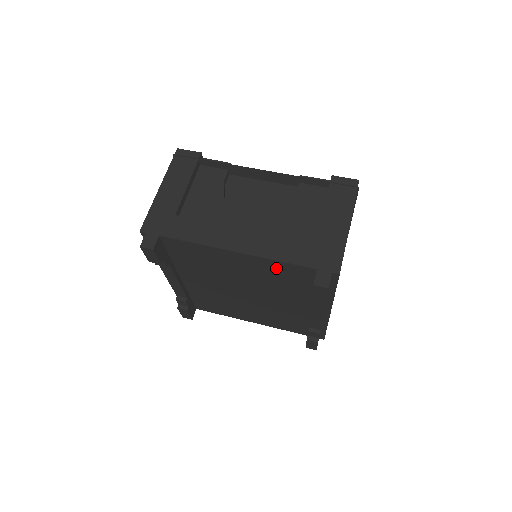
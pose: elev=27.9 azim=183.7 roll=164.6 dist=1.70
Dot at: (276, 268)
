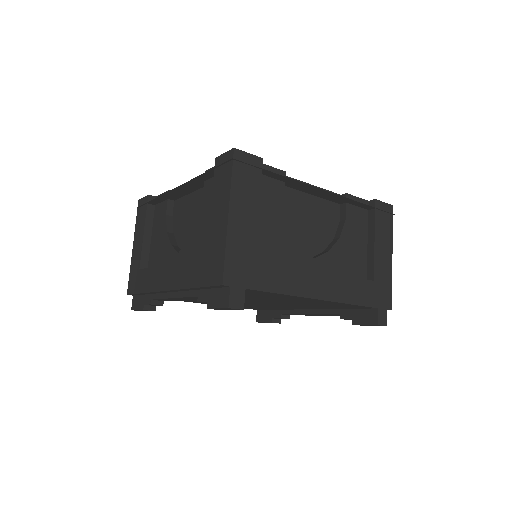
Dot at: (337, 304)
